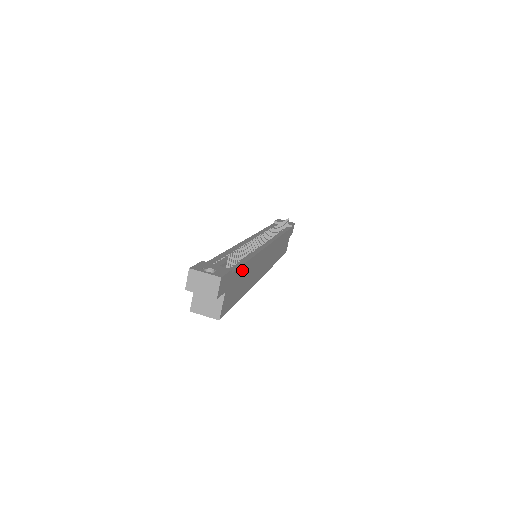
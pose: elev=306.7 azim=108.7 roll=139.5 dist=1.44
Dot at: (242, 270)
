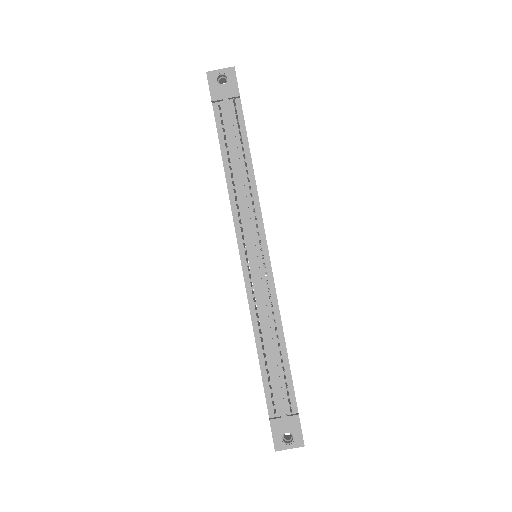
Dot at: (290, 370)
